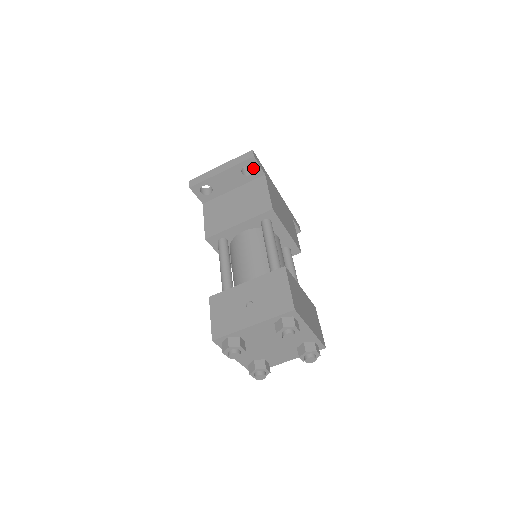
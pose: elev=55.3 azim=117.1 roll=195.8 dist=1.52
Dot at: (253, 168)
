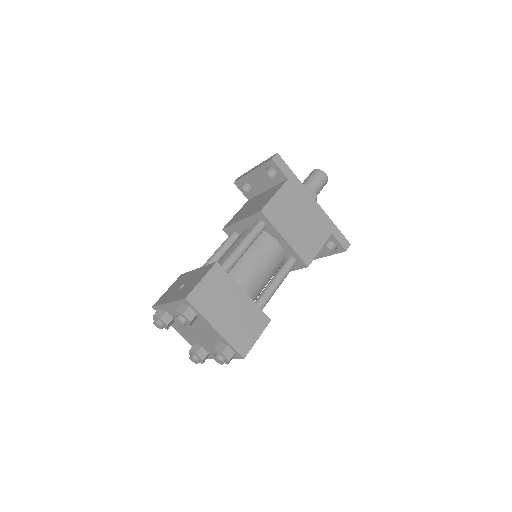
Dot at: occluded
